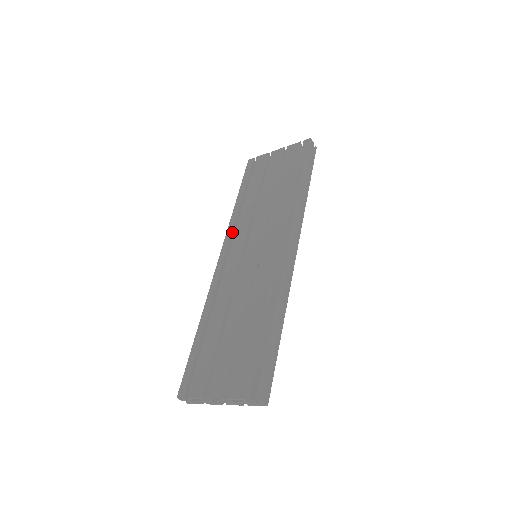
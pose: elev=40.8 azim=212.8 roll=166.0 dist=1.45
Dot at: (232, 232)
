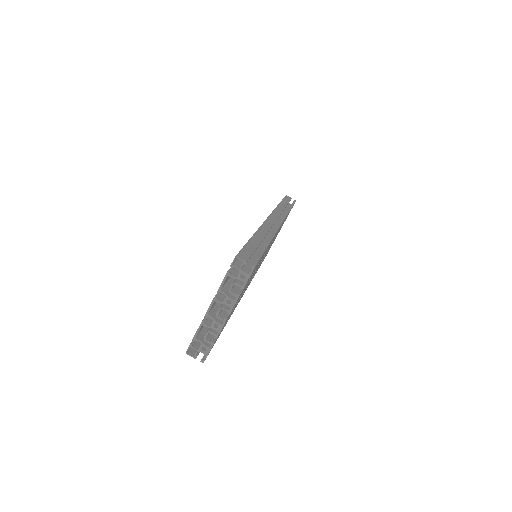
Dot at: occluded
